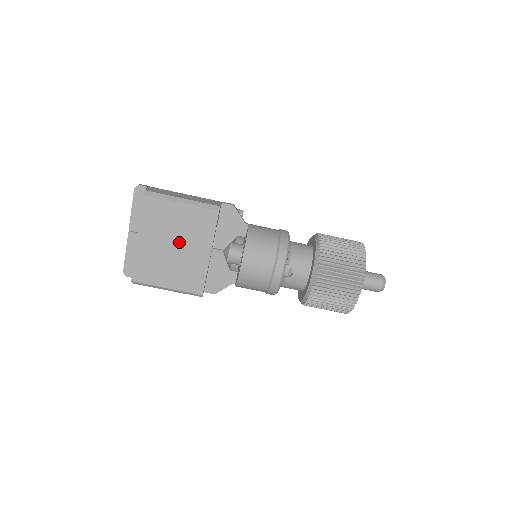
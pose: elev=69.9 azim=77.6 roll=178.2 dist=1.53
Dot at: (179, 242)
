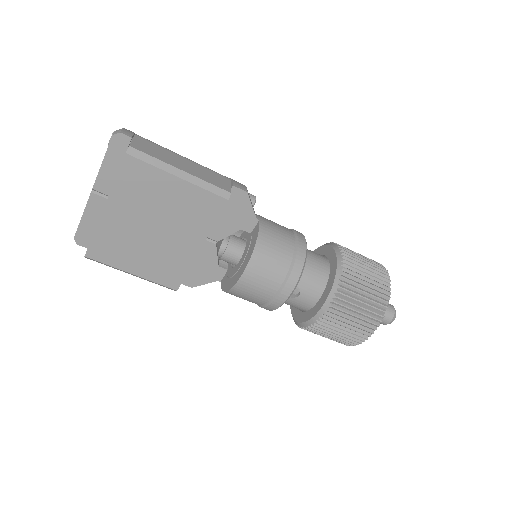
Dot at: (162, 225)
